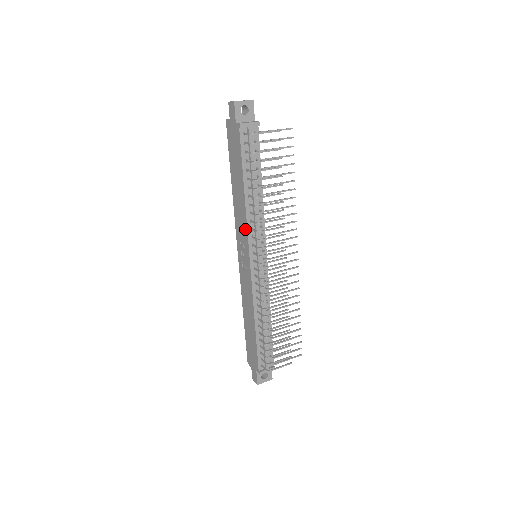
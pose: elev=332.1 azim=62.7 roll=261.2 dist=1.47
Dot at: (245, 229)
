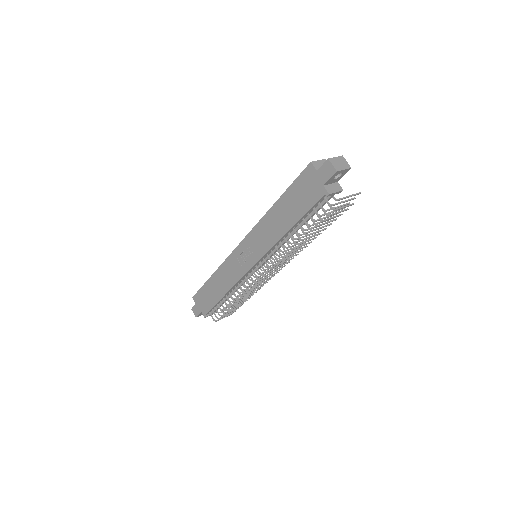
Dot at: (265, 248)
